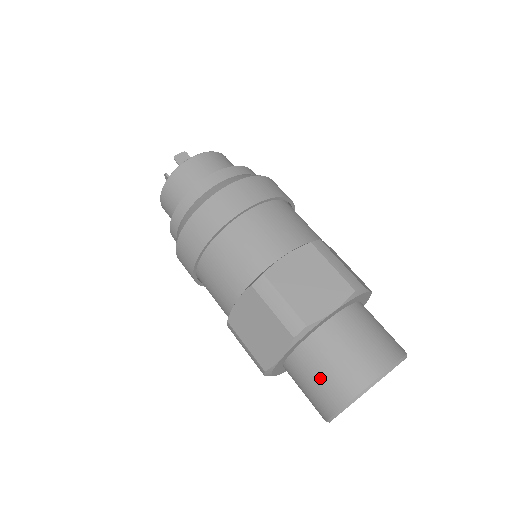
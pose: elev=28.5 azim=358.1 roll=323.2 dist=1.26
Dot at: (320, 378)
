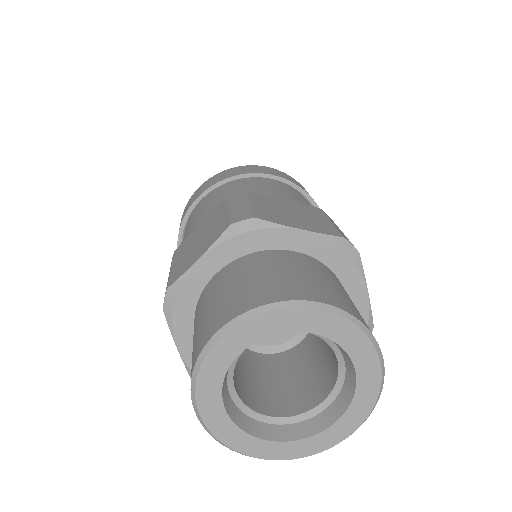
Dot at: occluded
